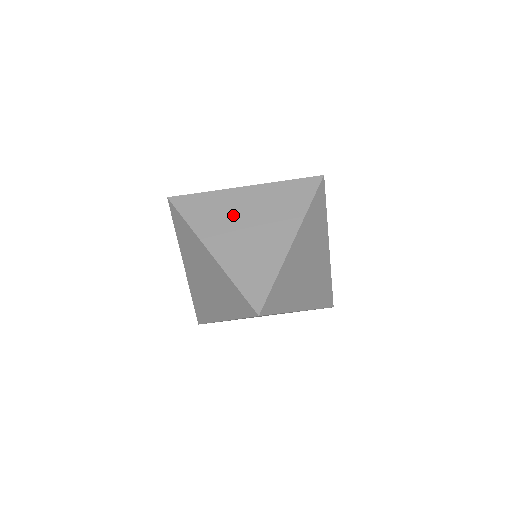
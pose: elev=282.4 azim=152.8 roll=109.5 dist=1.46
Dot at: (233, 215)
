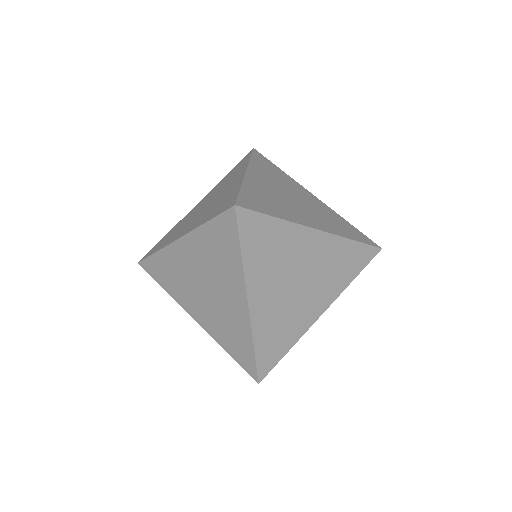
Dot at: (188, 278)
